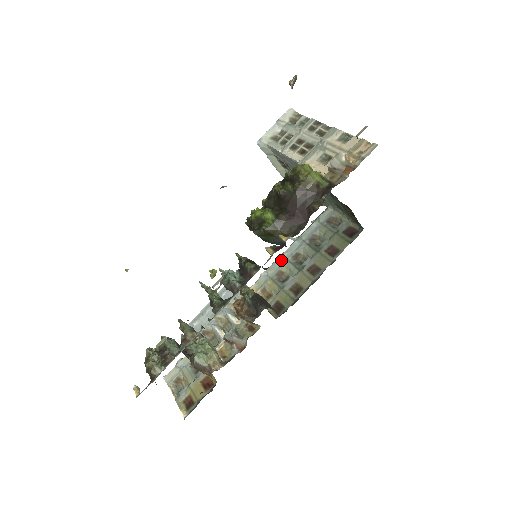
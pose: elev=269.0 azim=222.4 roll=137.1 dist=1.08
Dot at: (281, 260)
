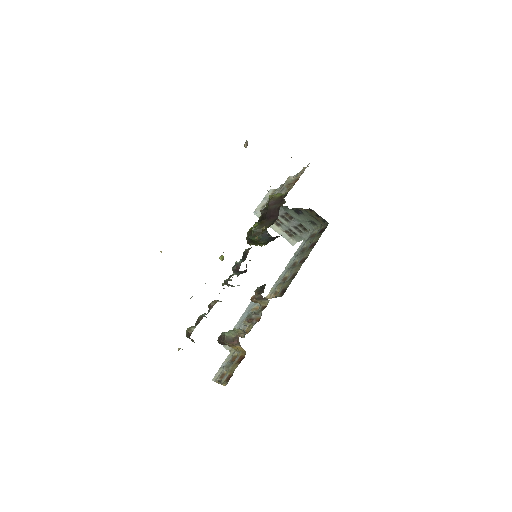
Dot at: (284, 272)
